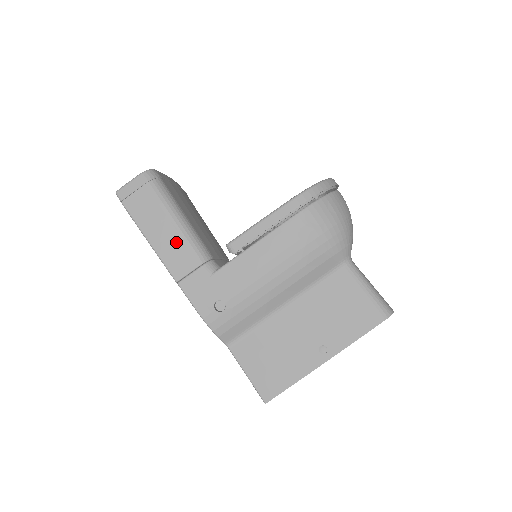
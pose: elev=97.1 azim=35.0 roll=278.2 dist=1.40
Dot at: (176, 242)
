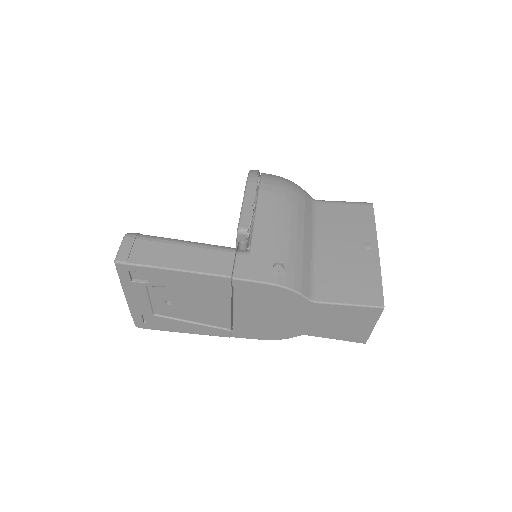
Dot at: (201, 253)
